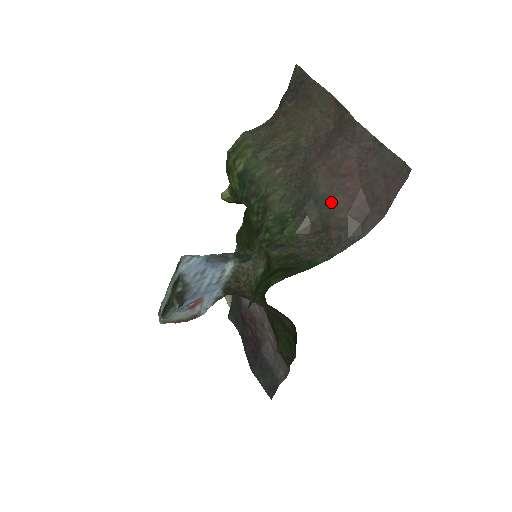
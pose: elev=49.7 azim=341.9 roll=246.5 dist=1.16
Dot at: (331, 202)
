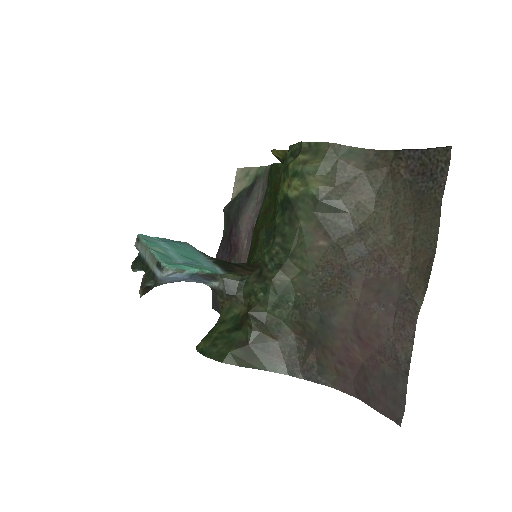
Dot at: (331, 339)
